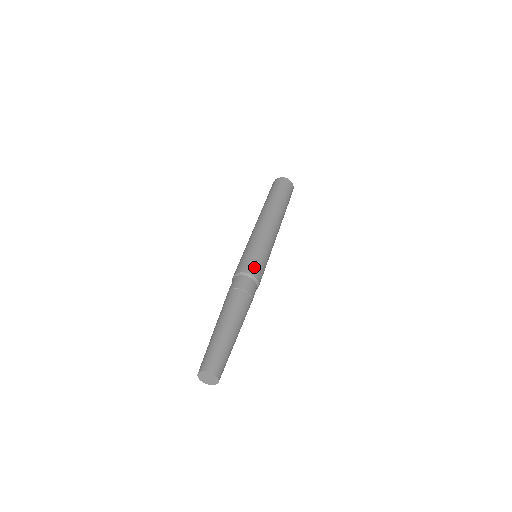
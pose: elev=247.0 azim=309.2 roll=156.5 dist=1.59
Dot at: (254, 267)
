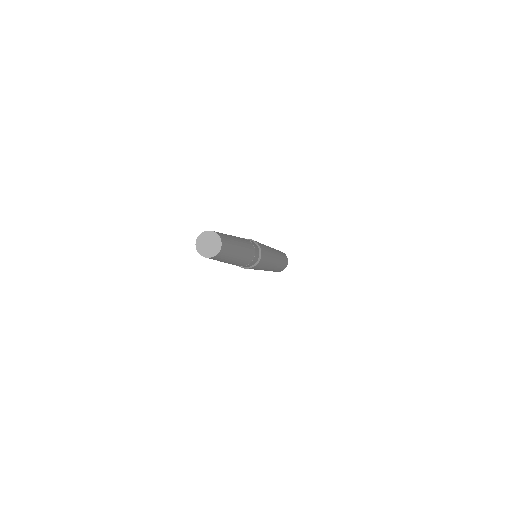
Dot at: (263, 250)
